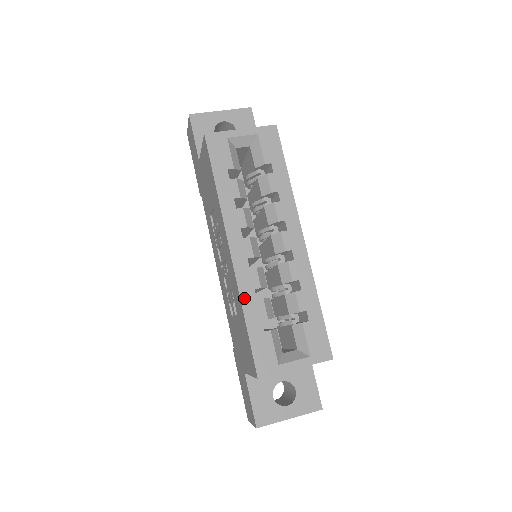
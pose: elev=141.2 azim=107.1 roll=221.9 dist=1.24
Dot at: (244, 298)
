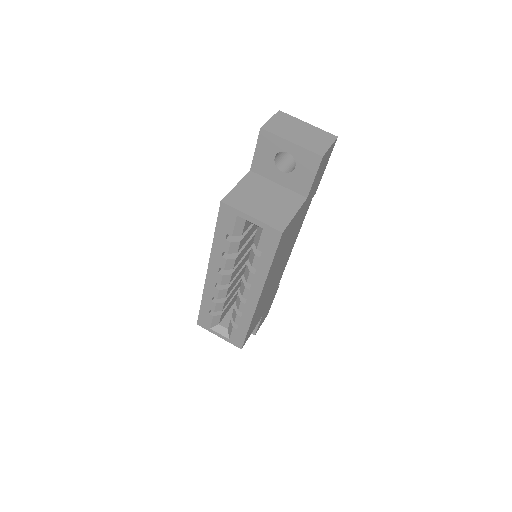
Dot at: (205, 295)
